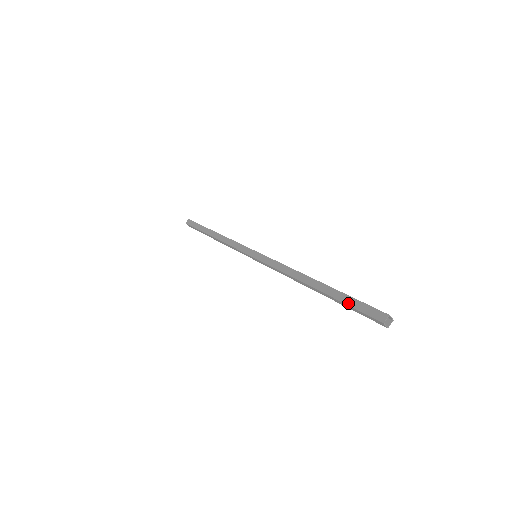
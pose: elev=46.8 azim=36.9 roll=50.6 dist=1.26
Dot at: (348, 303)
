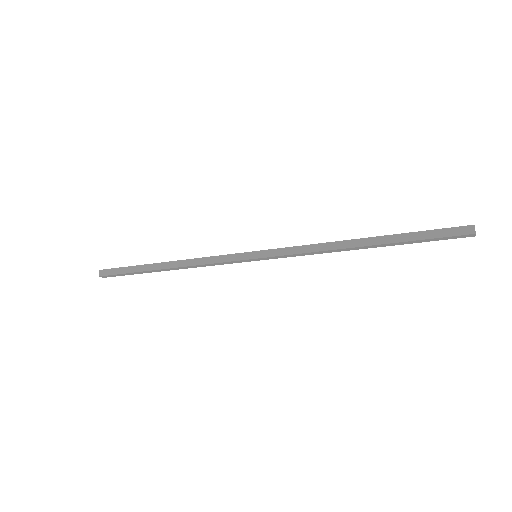
Dot at: (423, 238)
